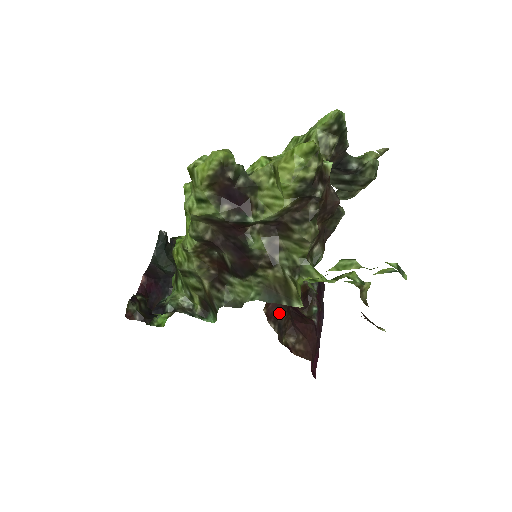
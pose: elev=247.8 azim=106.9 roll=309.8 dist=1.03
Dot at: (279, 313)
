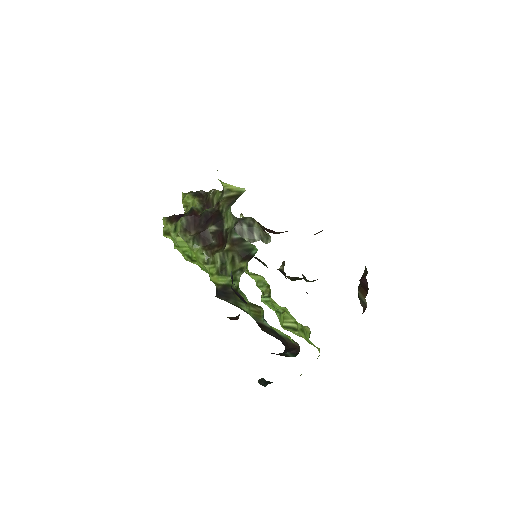
Dot at: occluded
